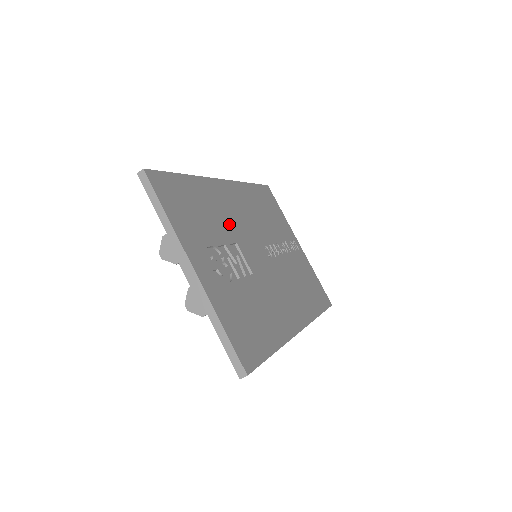
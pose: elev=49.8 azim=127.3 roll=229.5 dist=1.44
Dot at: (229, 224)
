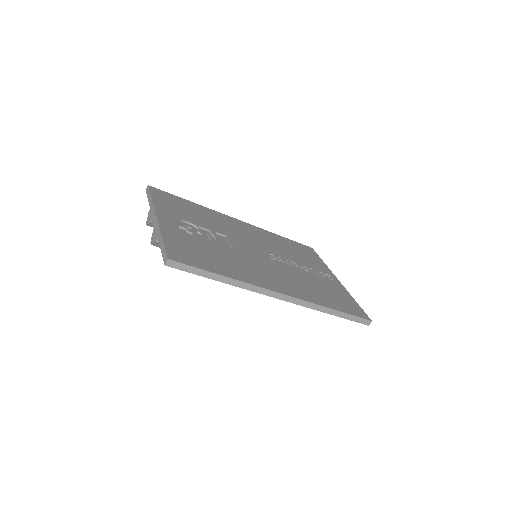
Dot at: (226, 229)
